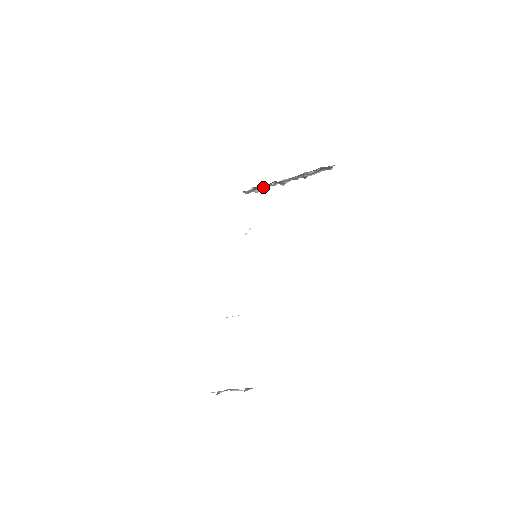
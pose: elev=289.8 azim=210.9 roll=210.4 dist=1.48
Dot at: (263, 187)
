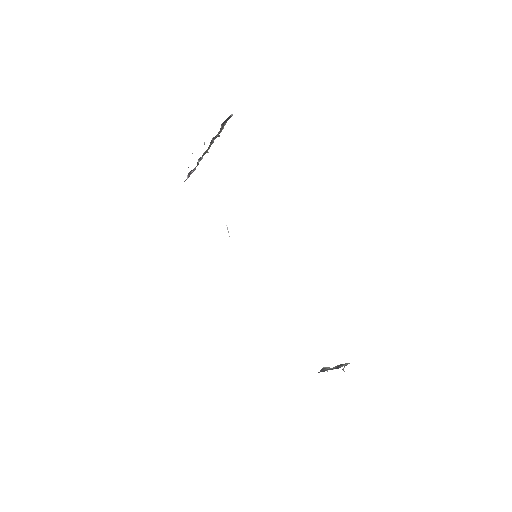
Dot at: (194, 168)
